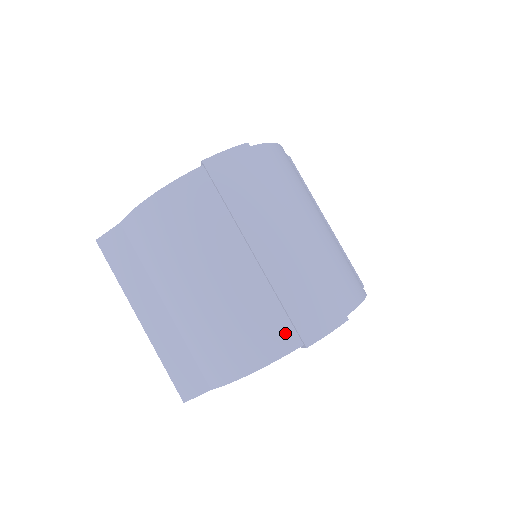
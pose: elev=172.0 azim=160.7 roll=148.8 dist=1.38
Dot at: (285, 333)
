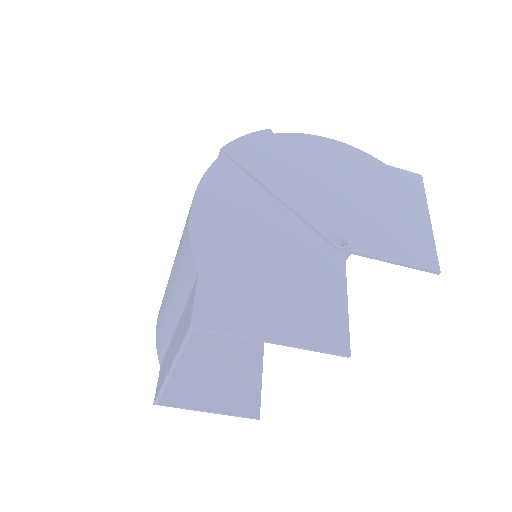
Dot at: occluded
